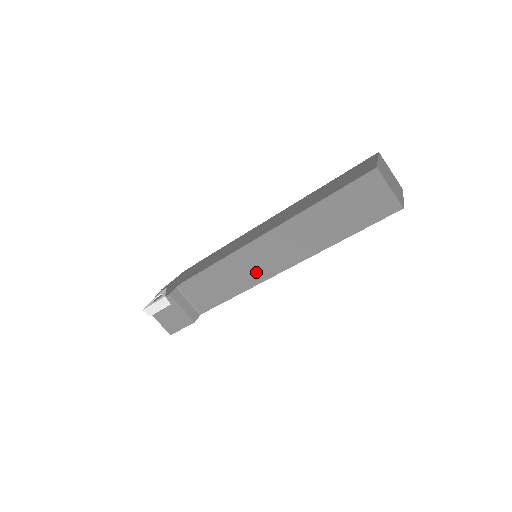
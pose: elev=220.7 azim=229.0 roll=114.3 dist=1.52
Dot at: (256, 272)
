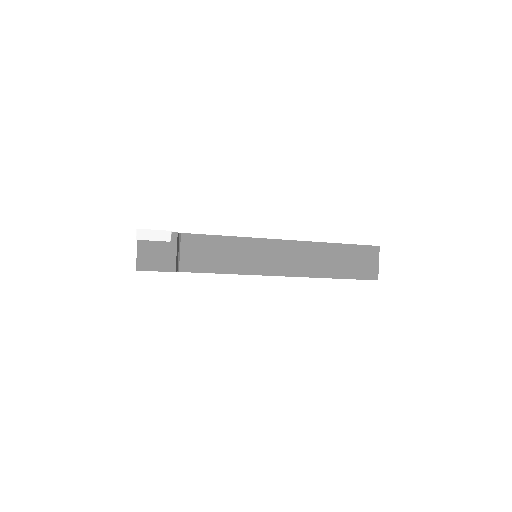
Dot at: (259, 264)
